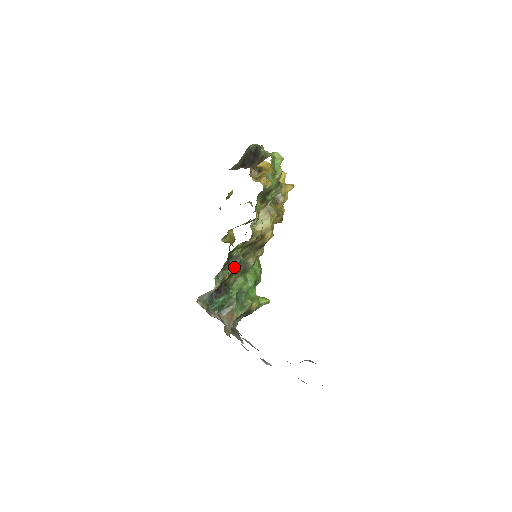
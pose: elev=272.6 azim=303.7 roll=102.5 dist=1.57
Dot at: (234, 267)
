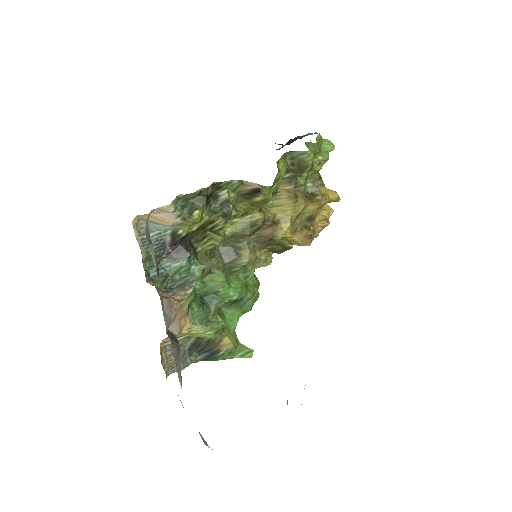
Dot at: (215, 214)
